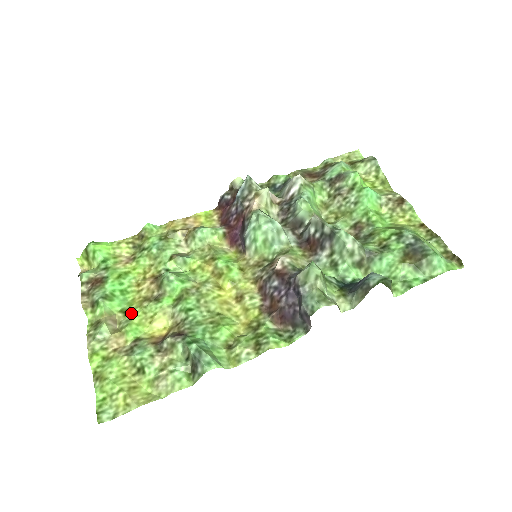
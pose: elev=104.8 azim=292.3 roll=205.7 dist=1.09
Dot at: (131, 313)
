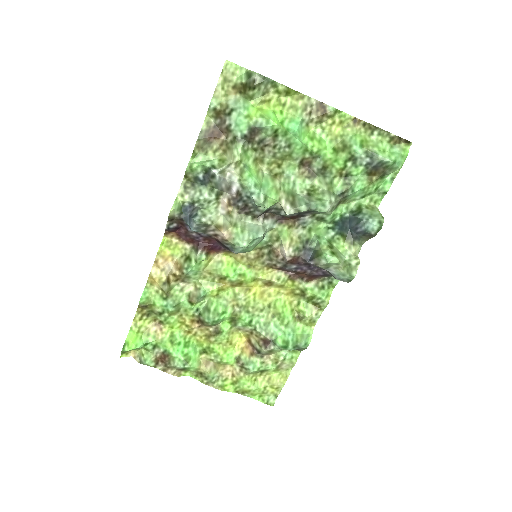
Dot at: (210, 350)
